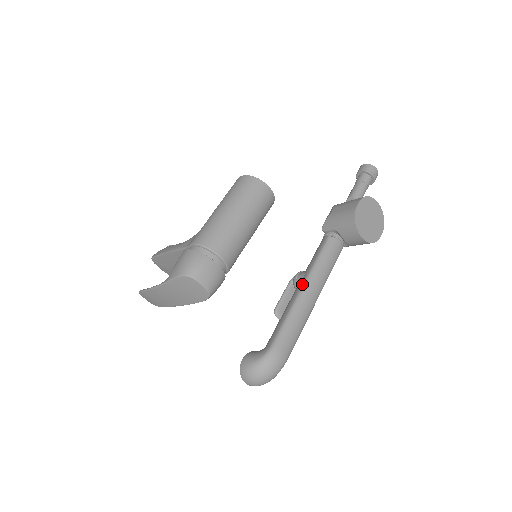
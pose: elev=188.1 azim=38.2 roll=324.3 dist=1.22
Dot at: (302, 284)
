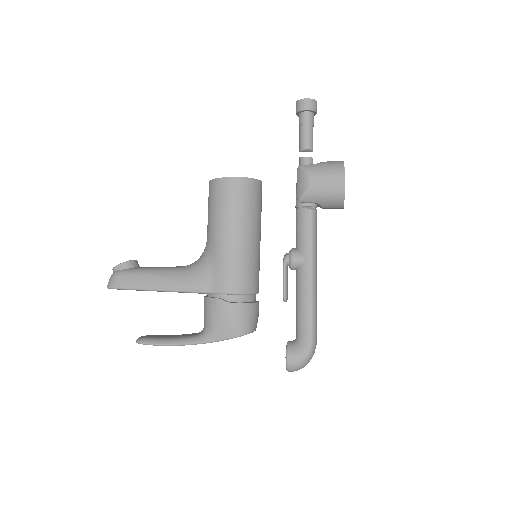
Dot at: (310, 272)
